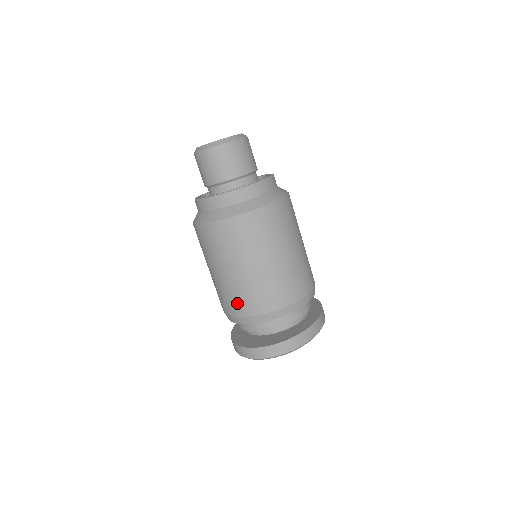
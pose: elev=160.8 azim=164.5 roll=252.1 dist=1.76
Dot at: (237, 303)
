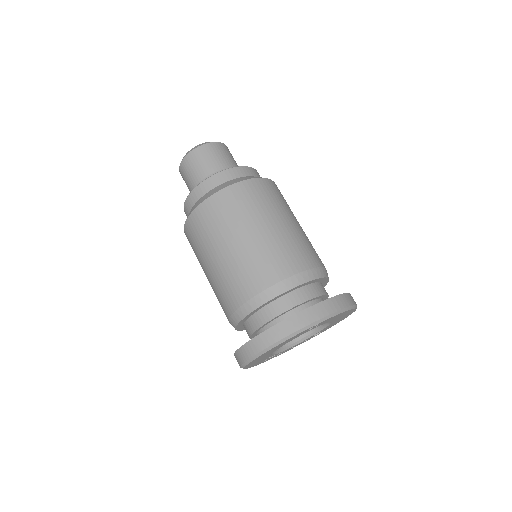
Dot at: occluded
